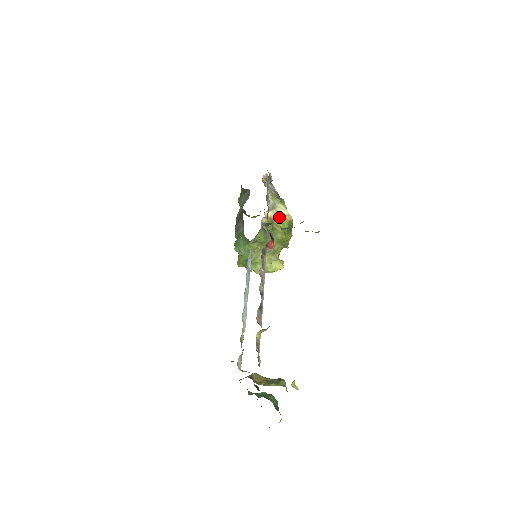
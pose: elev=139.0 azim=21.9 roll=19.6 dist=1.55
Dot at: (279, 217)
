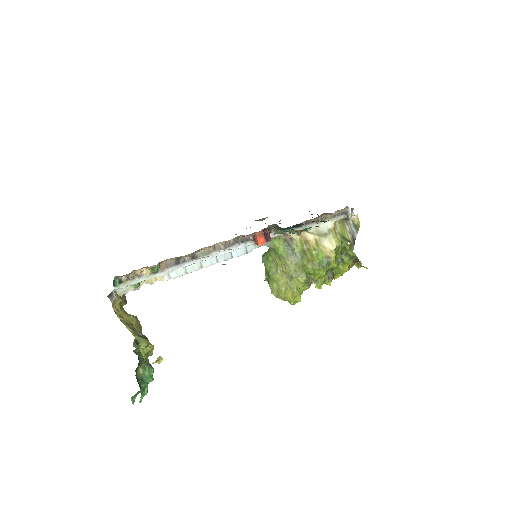
Dot at: (318, 245)
